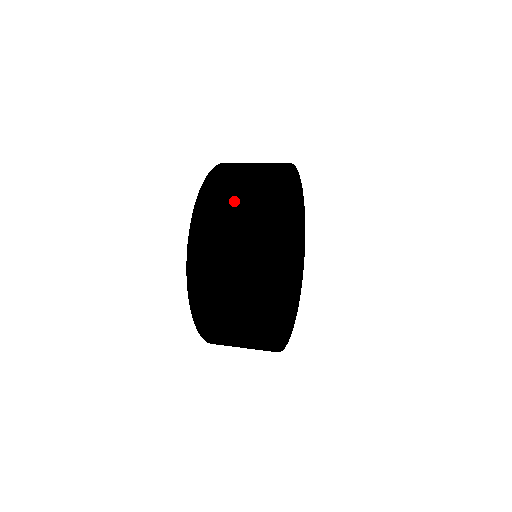
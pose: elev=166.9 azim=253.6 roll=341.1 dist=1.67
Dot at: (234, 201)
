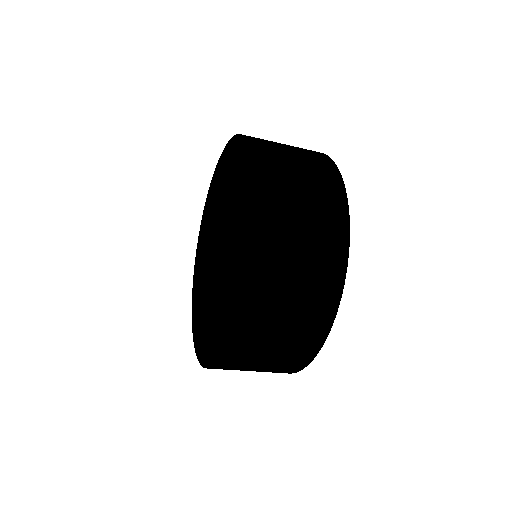
Dot at: occluded
